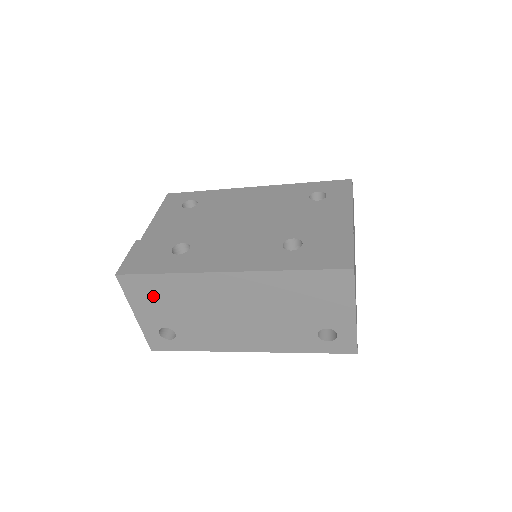
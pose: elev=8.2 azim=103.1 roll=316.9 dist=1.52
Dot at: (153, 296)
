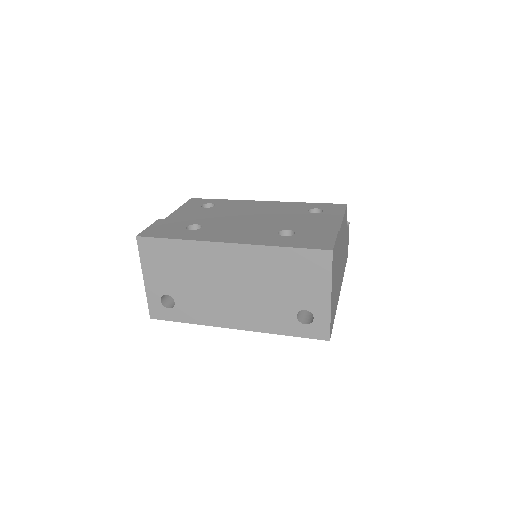
Dot at: (163, 261)
